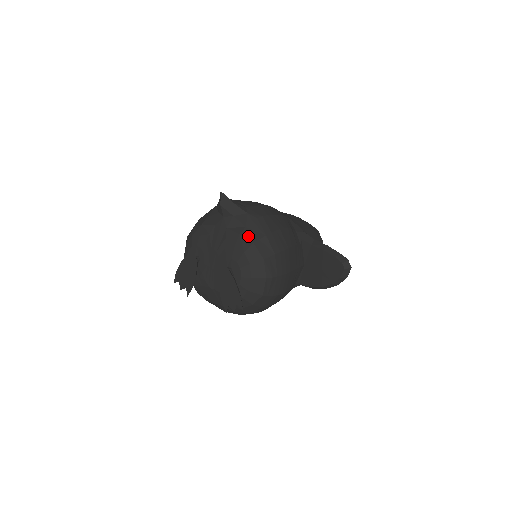
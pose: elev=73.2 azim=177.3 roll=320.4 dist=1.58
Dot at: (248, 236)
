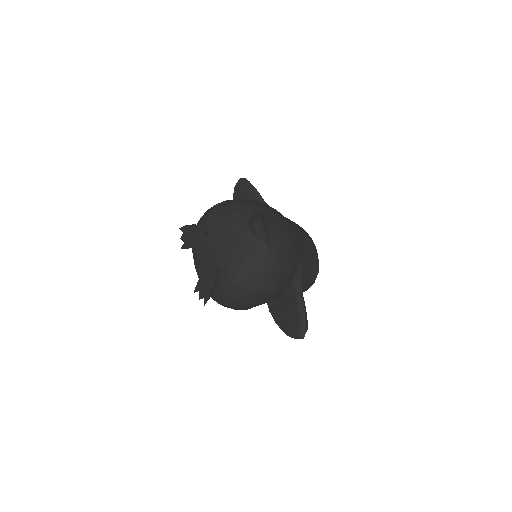
Dot at: (251, 264)
